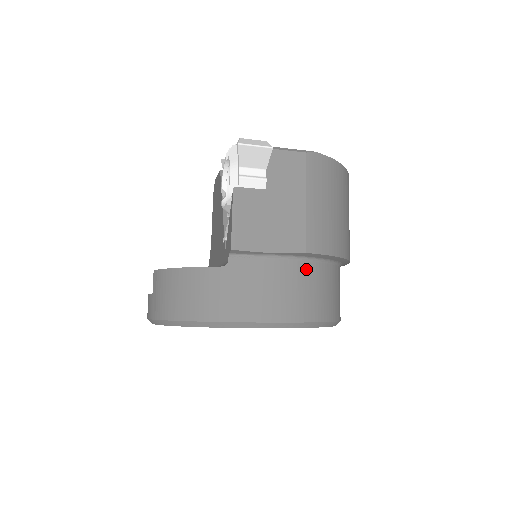
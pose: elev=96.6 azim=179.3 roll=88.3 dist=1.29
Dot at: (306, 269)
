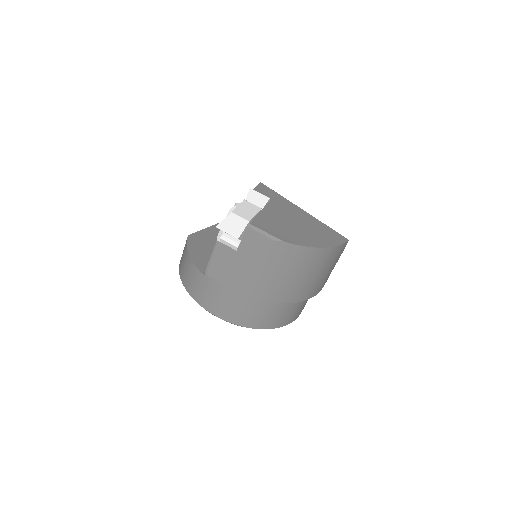
Dot at: (253, 301)
